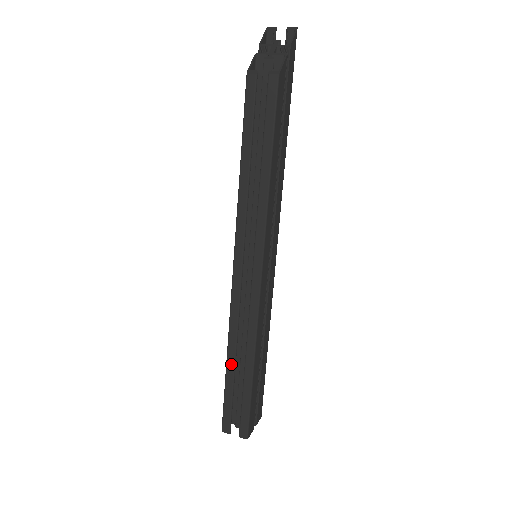
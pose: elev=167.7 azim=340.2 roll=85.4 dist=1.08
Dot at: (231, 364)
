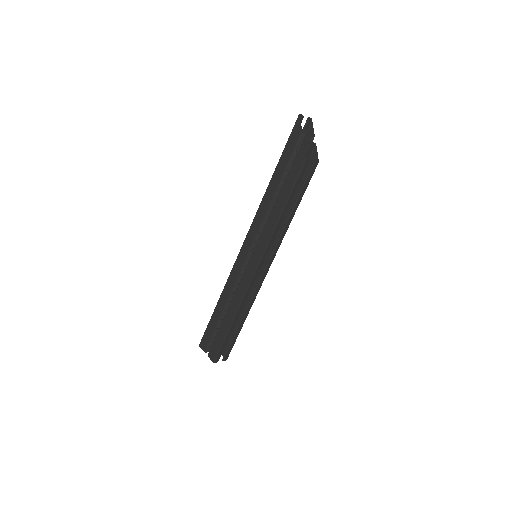
Dot at: (234, 323)
